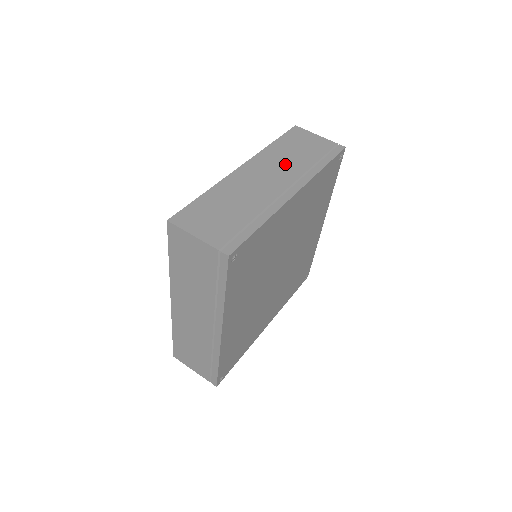
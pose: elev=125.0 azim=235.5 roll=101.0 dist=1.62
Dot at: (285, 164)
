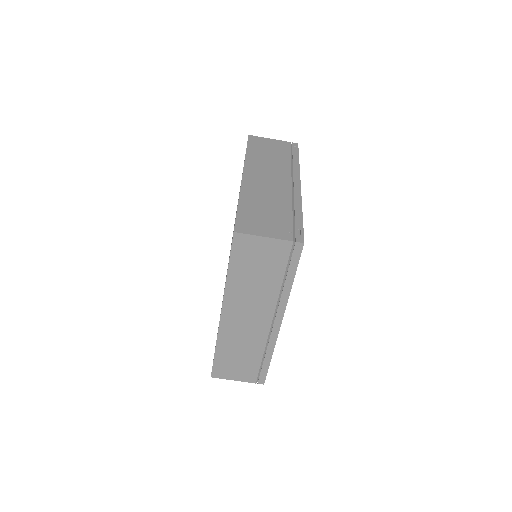
Dot at: (255, 297)
